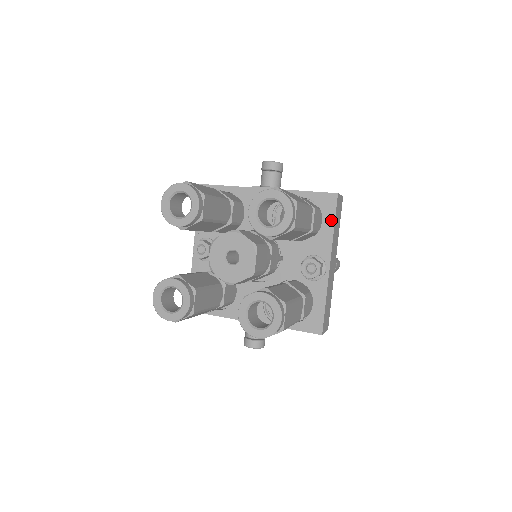
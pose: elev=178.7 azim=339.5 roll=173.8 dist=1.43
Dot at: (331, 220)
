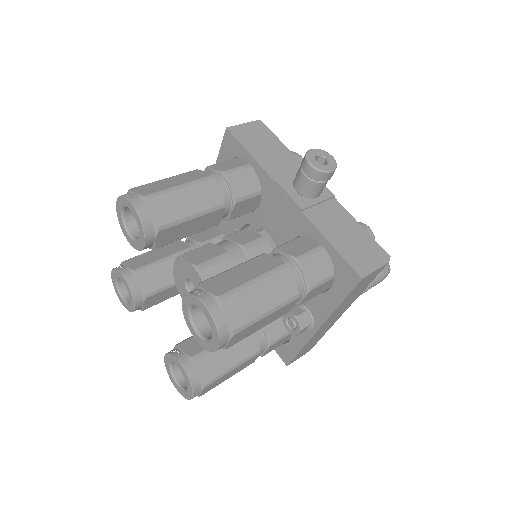
Dot at: (340, 296)
